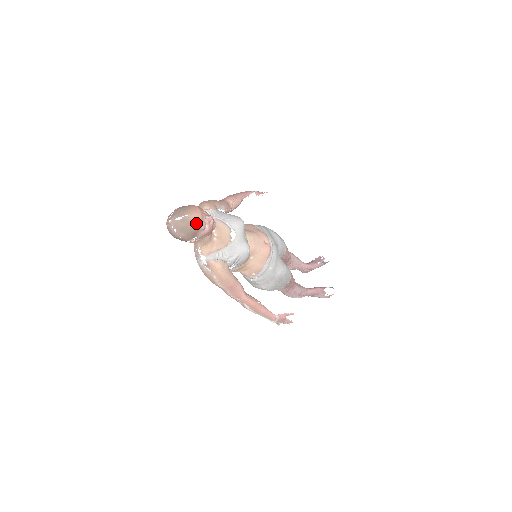
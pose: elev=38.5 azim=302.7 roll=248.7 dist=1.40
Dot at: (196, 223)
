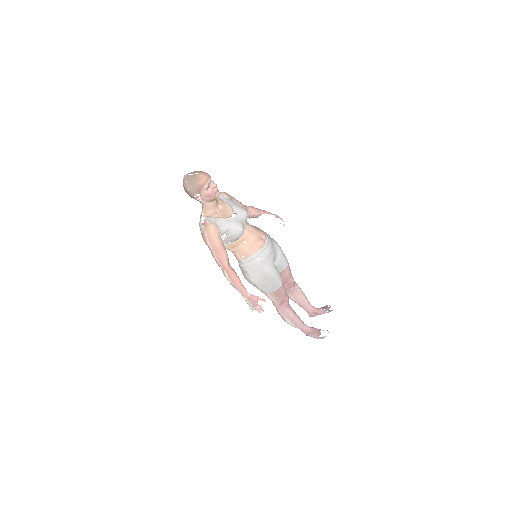
Dot at: (201, 180)
